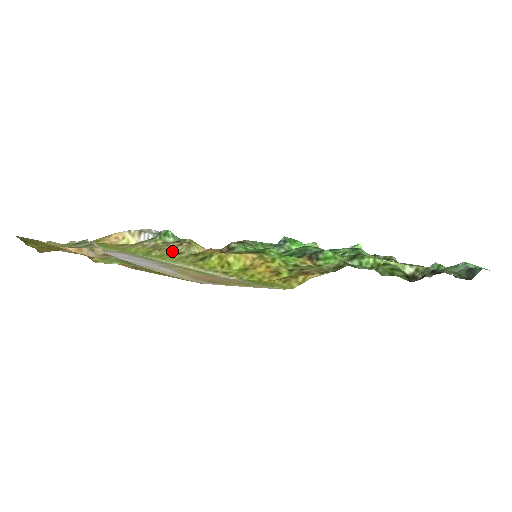
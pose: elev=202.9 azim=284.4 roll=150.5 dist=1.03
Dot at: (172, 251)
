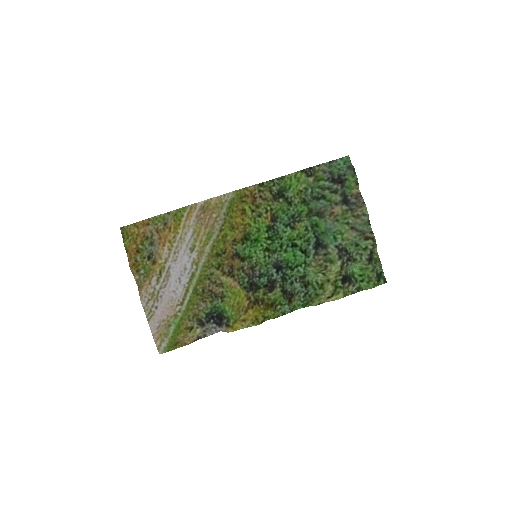
Dot at: (208, 281)
